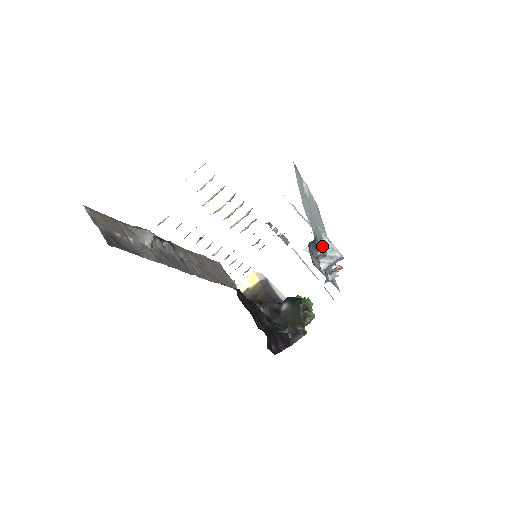
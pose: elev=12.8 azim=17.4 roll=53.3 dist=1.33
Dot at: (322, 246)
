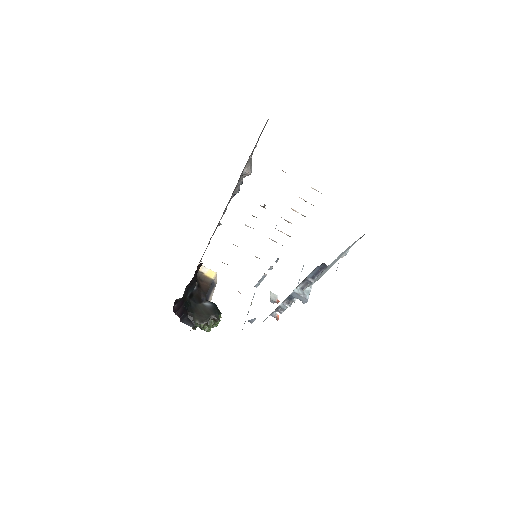
Dot at: occluded
